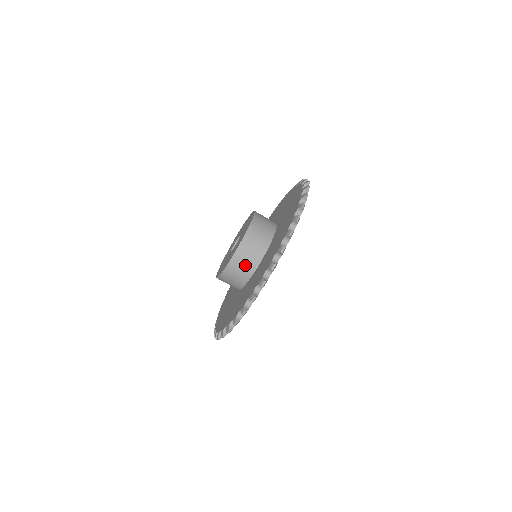
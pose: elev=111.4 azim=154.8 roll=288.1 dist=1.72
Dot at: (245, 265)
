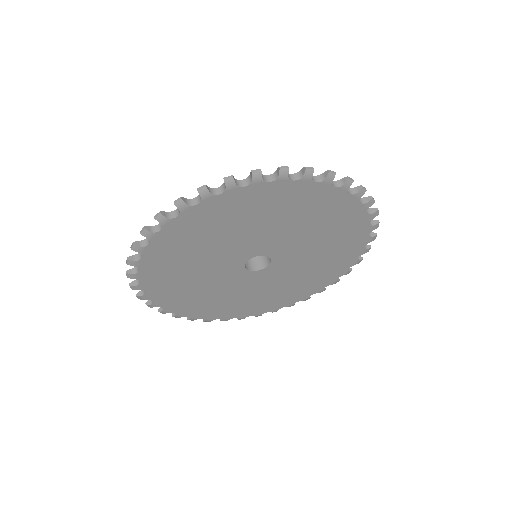
Dot at: occluded
